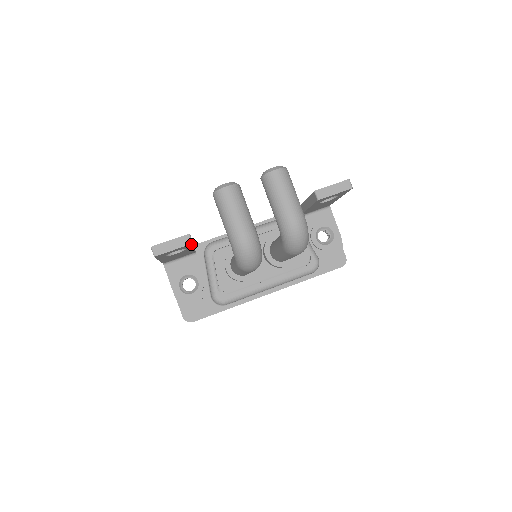
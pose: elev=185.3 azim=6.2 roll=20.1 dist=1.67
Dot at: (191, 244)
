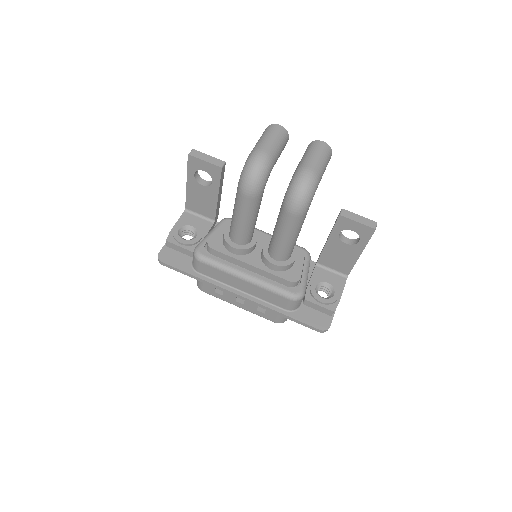
Dot at: (220, 169)
